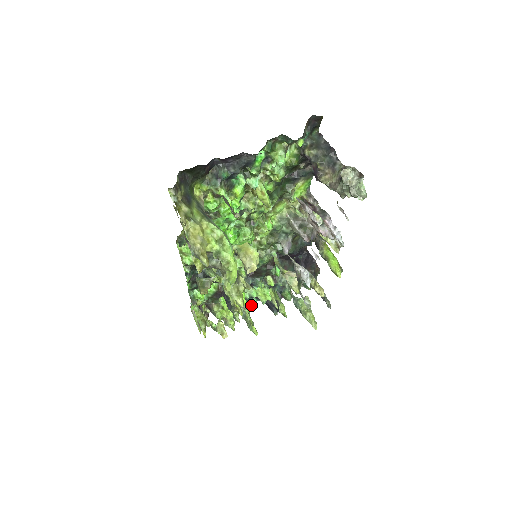
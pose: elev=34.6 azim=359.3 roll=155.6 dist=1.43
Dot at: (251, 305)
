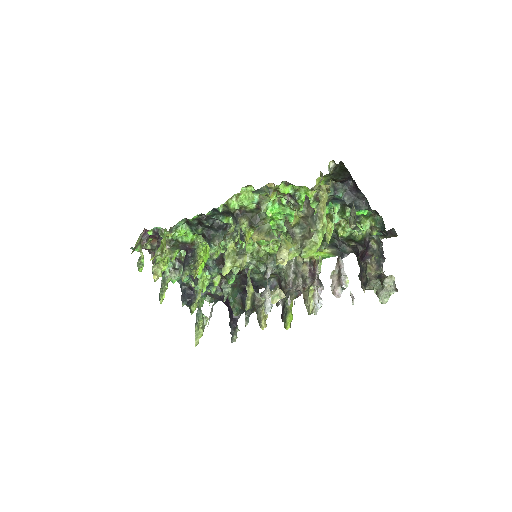
Dot at: (177, 279)
